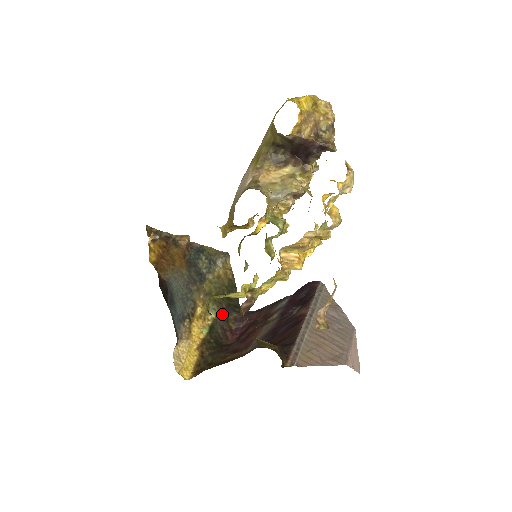
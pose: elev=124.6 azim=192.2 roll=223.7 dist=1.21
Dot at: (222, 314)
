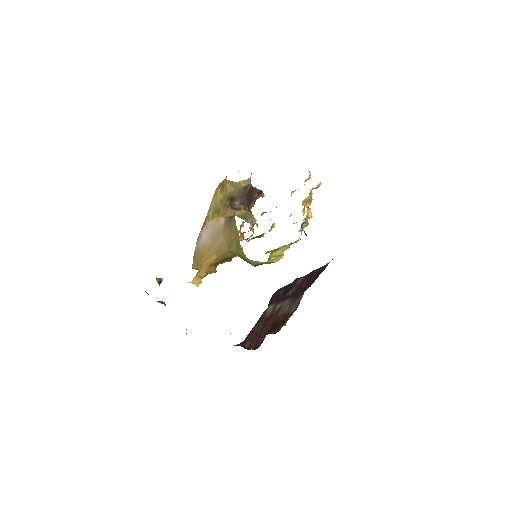
Dot at: occluded
